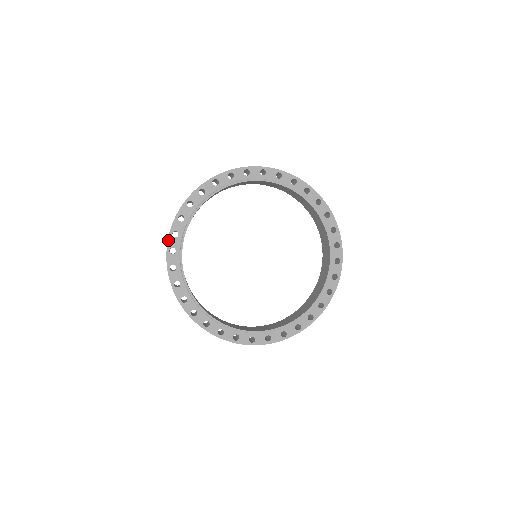
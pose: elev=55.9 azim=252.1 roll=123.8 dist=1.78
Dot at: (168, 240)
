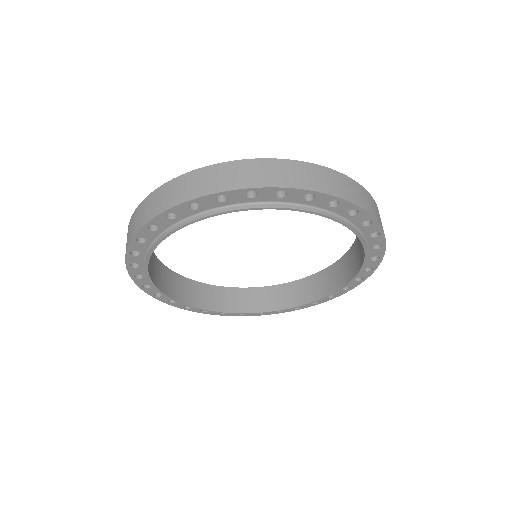
Dot at: (127, 270)
